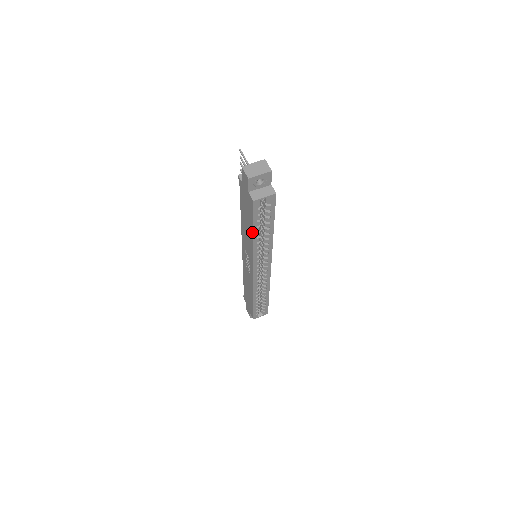
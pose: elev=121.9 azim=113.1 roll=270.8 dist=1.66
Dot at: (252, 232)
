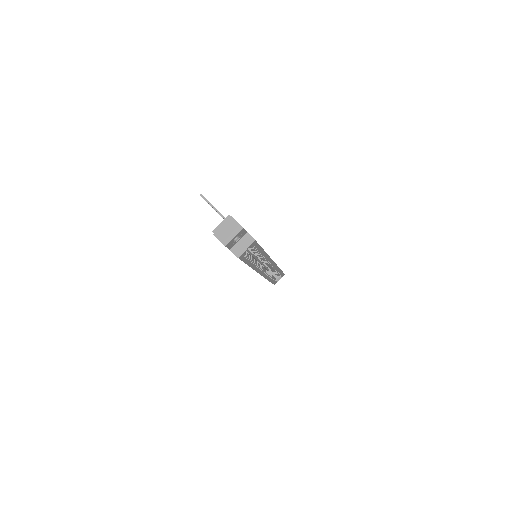
Dot at: occluded
